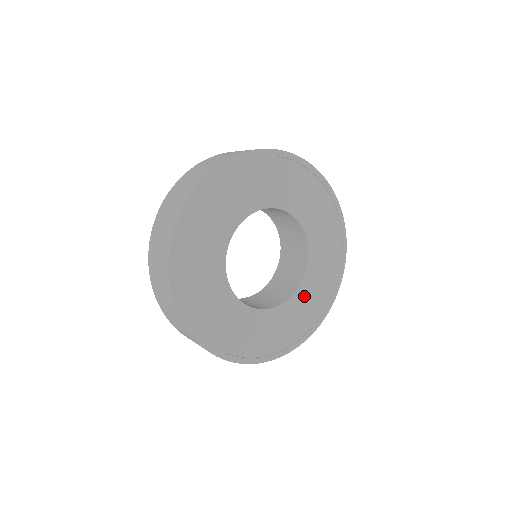
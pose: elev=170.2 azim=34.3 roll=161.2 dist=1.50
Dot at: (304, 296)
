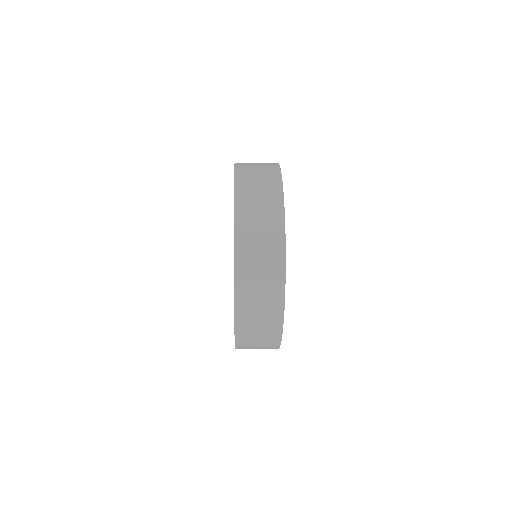
Dot at: occluded
